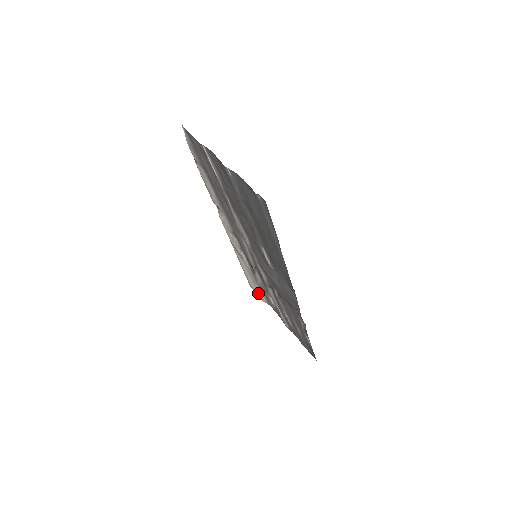
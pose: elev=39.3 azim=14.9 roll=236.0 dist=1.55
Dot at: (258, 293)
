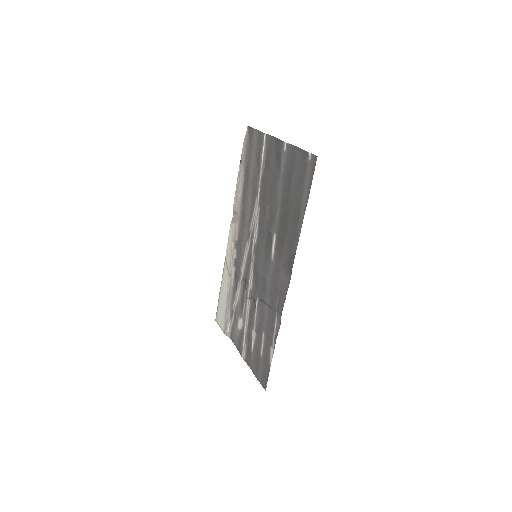
Dot at: (224, 323)
